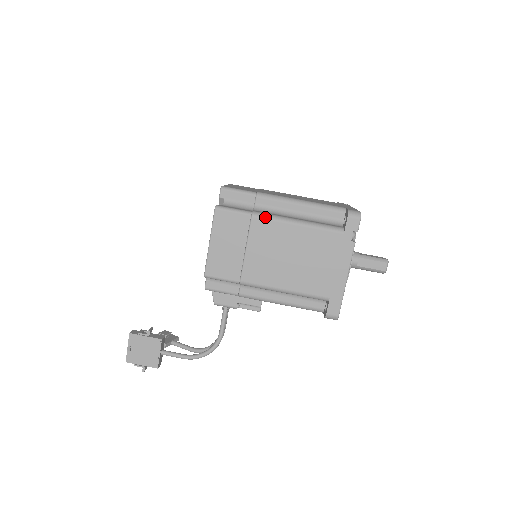
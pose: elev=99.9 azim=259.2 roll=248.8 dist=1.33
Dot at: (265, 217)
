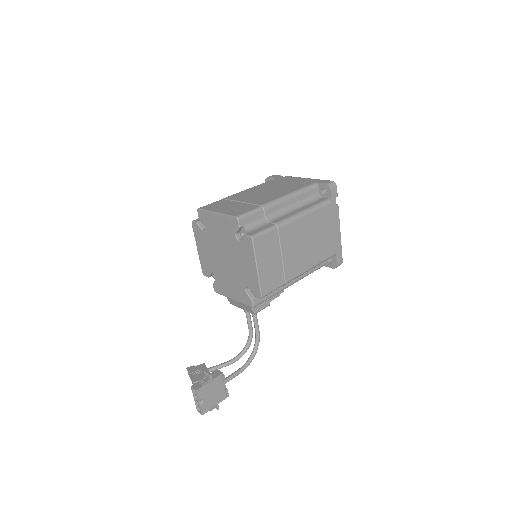
Dot at: (286, 223)
